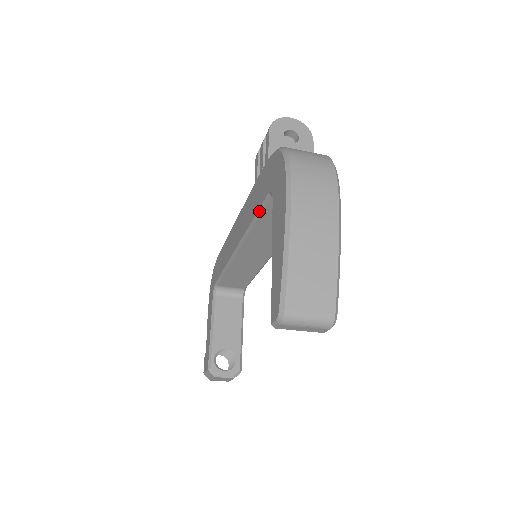
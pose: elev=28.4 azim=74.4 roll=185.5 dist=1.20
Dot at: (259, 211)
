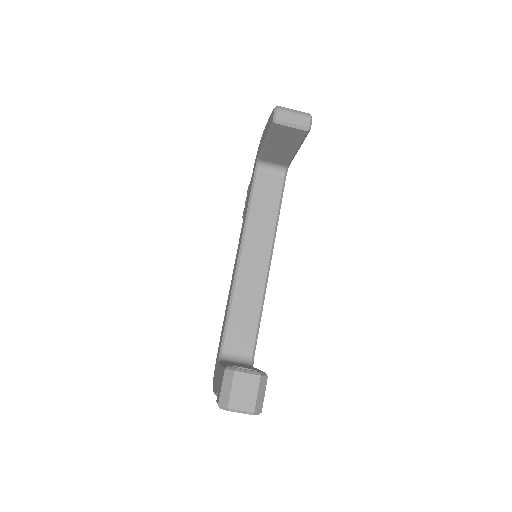
Dot at: (251, 191)
